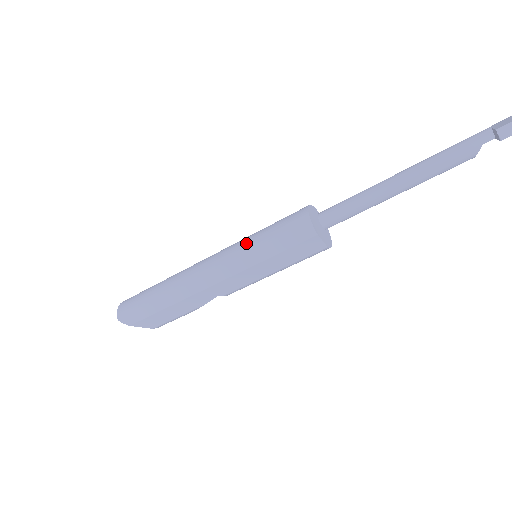
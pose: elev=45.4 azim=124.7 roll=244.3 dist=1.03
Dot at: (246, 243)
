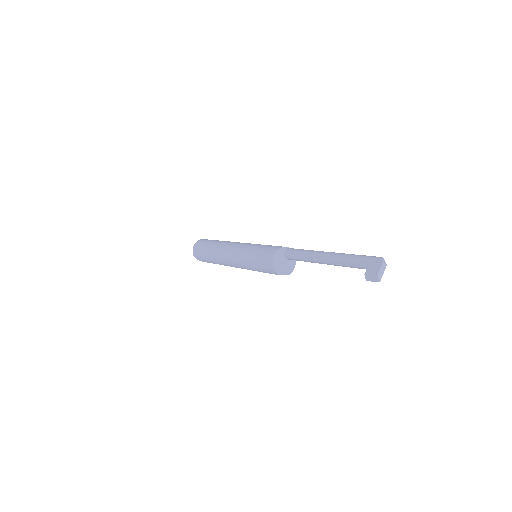
Dot at: (246, 258)
